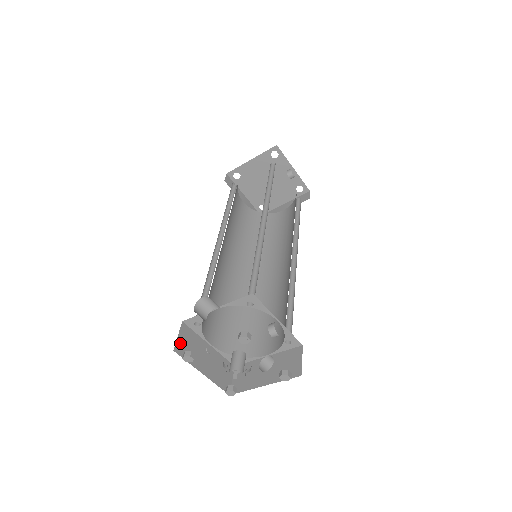
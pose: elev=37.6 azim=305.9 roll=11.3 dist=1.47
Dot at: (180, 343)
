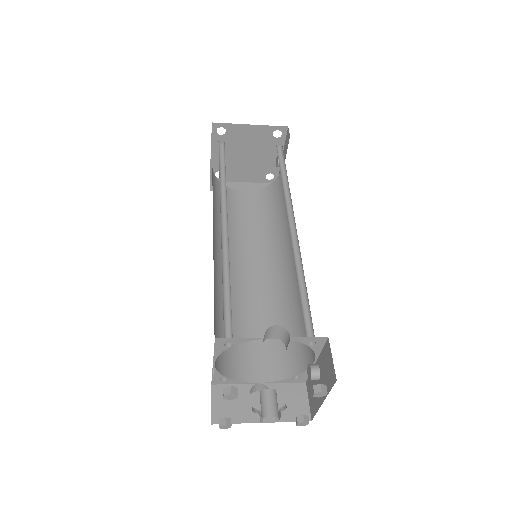
Dot at: occluded
